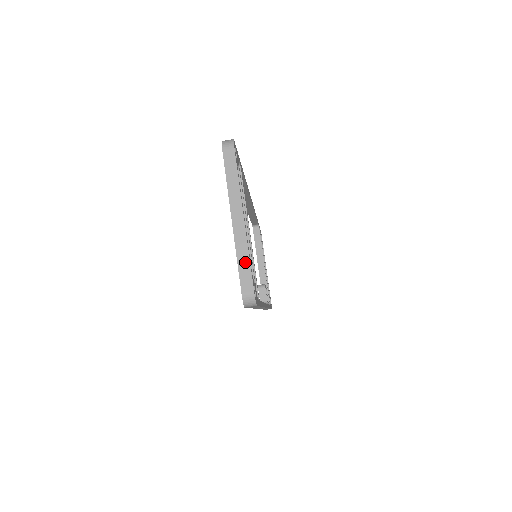
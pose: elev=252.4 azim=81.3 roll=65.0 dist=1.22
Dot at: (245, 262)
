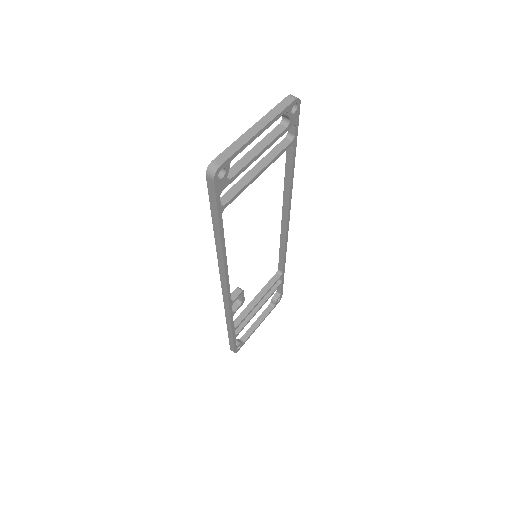
Dot at: (234, 149)
